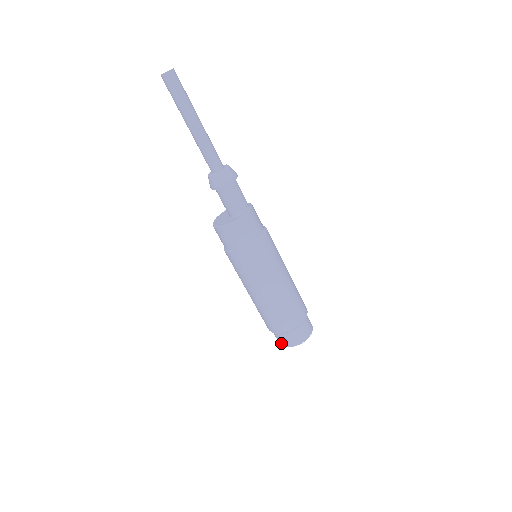
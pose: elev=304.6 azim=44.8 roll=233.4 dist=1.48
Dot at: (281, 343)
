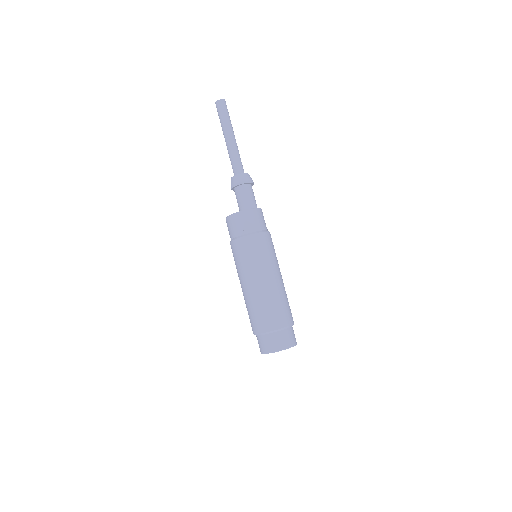
Dot at: (274, 348)
